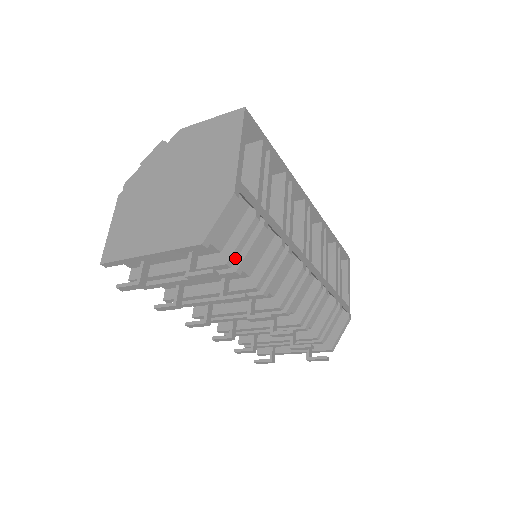
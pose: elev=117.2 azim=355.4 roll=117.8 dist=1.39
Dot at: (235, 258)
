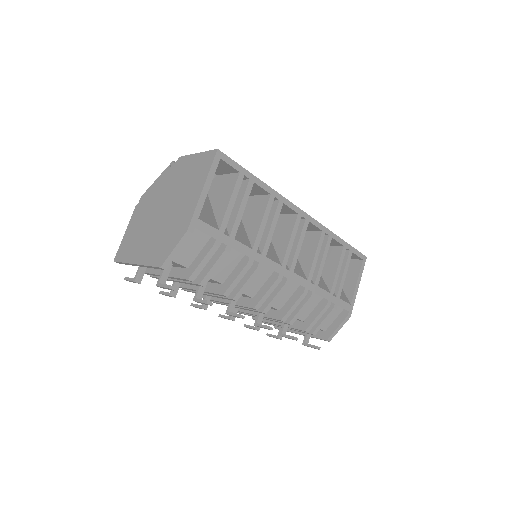
Dot at: (197, 275)
